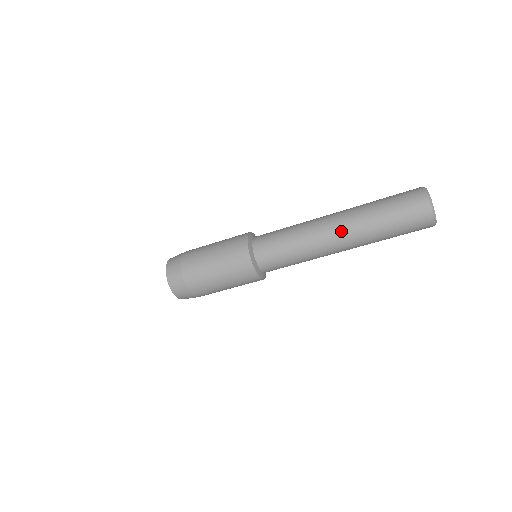
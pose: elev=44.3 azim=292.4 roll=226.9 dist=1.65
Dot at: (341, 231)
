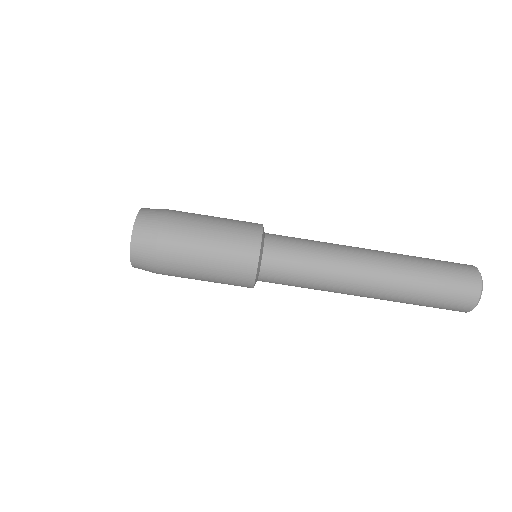
Dot at: (376, 282)
